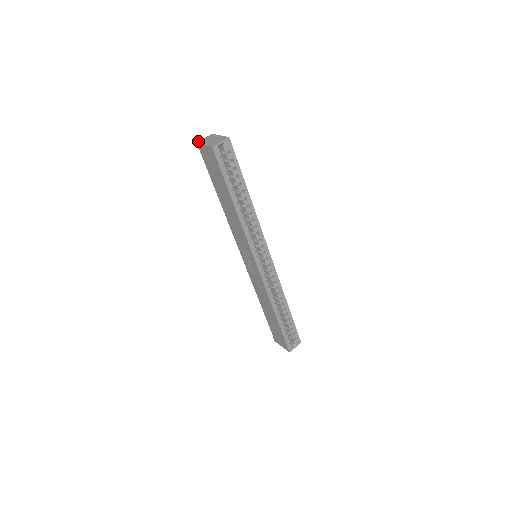
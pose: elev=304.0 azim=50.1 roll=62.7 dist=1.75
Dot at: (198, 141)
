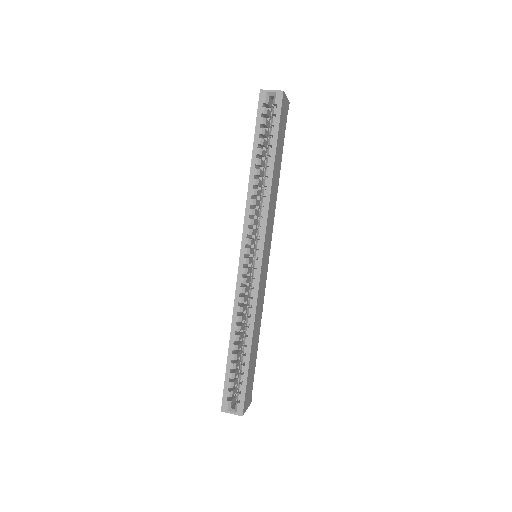
Dot at: occluded
